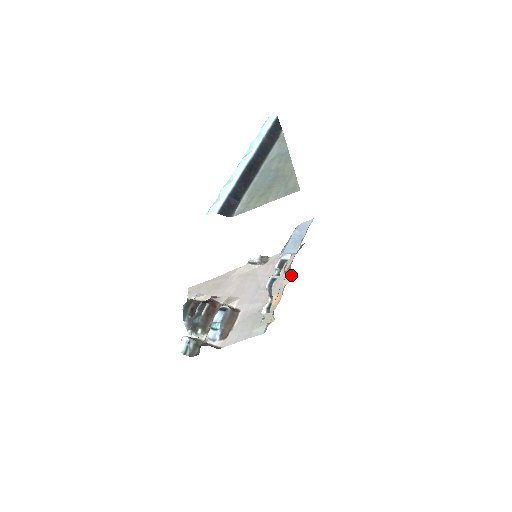
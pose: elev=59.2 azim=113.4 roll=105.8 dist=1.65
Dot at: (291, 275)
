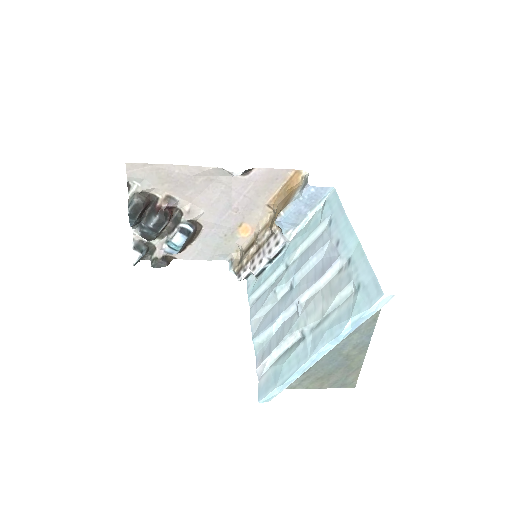
Dot at: (273, 211)
